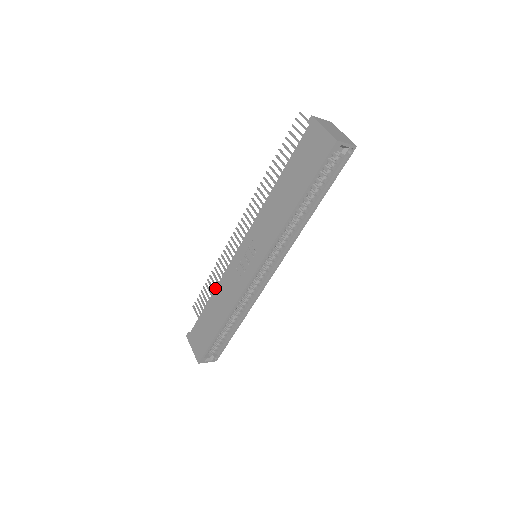
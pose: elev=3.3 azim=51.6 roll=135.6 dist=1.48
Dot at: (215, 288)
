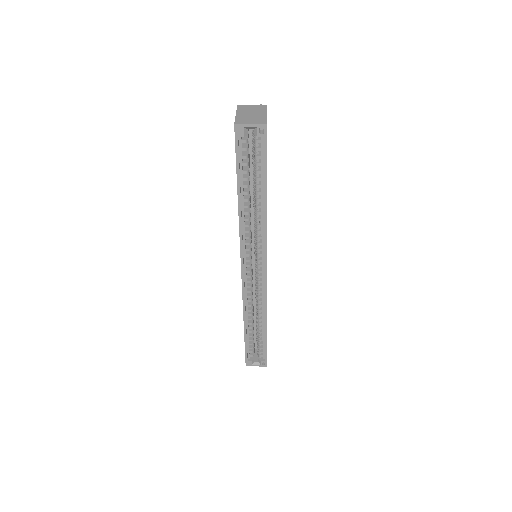
Dot at: occluded
